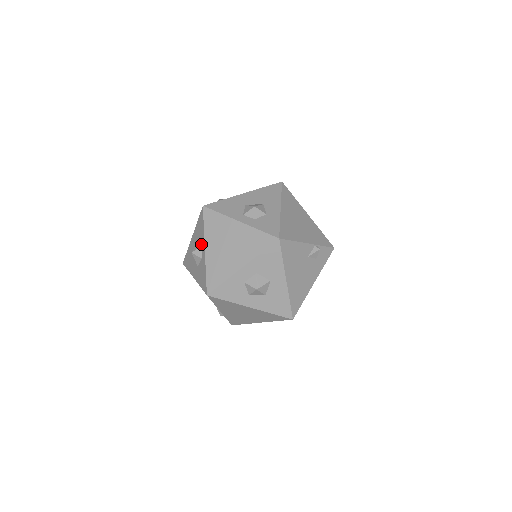
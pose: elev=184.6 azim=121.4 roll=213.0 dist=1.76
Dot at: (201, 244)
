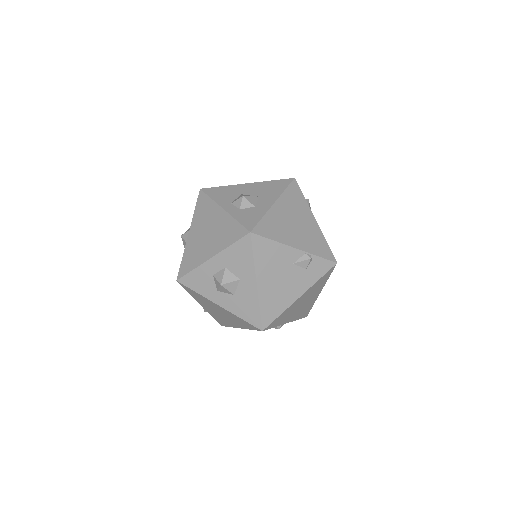
Dot at: occluded
